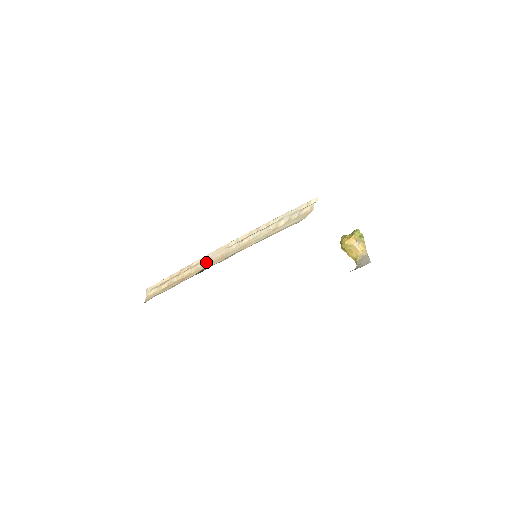
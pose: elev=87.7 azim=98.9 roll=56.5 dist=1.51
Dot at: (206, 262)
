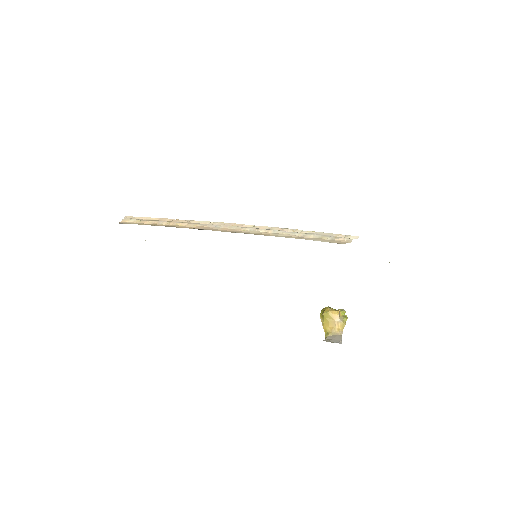
Dot at: (209, 226)
